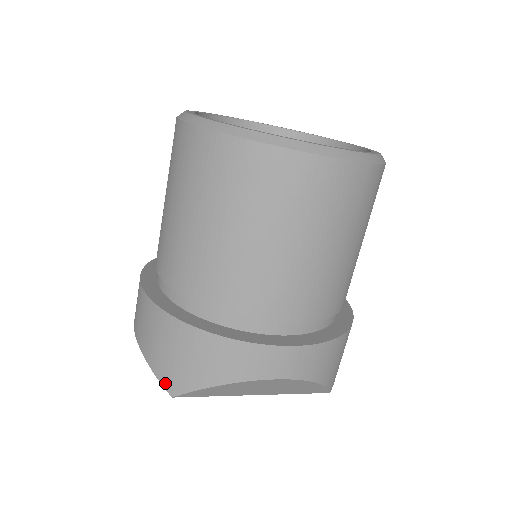
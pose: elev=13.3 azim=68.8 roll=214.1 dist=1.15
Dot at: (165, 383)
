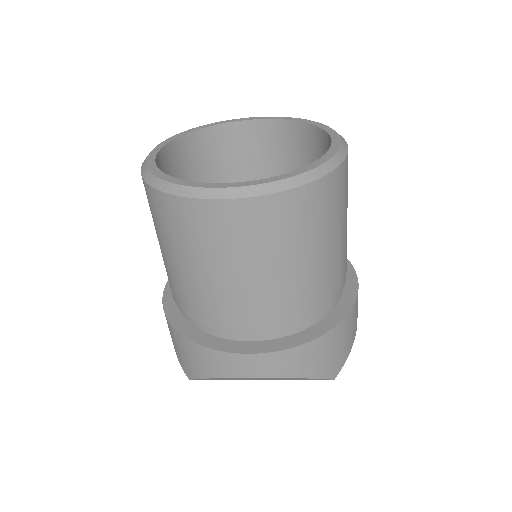
Dot at: (183, 369)
